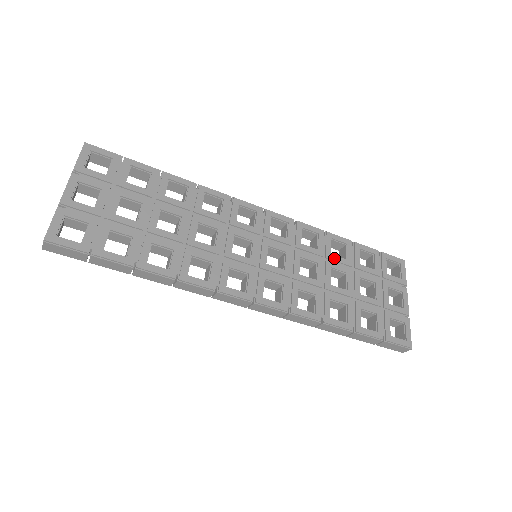
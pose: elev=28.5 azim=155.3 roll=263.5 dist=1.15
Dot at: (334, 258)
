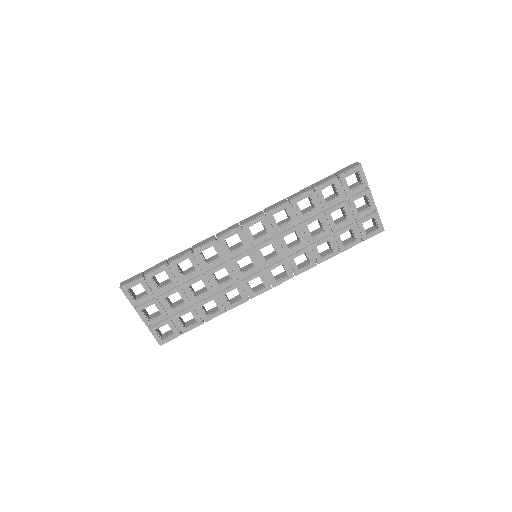
Dot at: (305, 217)
